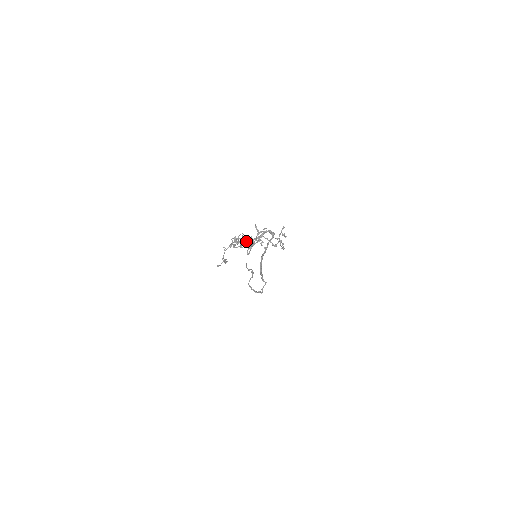
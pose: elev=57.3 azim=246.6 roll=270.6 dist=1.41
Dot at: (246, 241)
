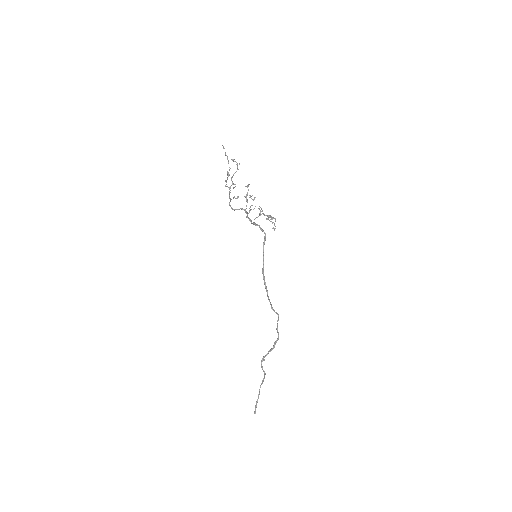
Dot at: (242, 209)
